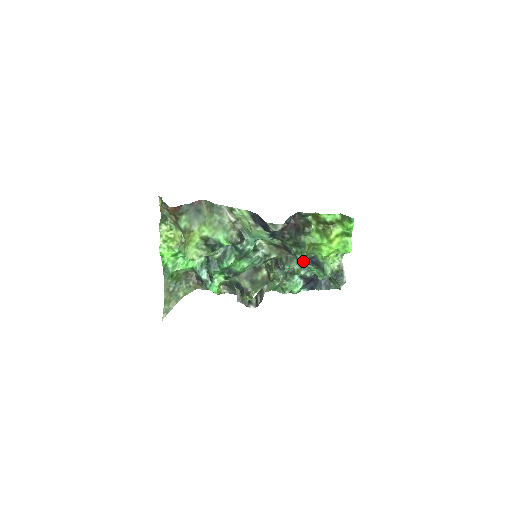
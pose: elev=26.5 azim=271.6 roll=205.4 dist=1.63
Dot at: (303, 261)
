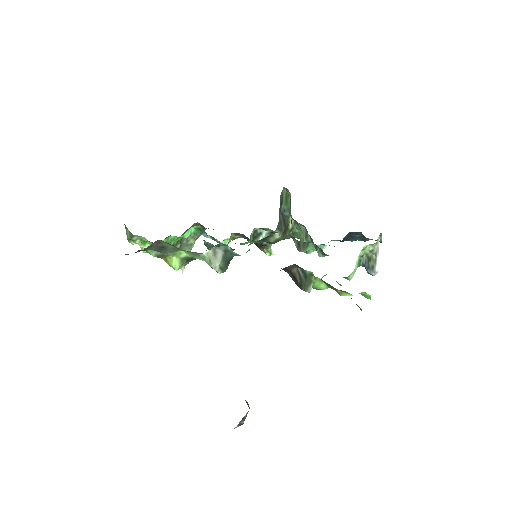
Dot at: (321, 249)
